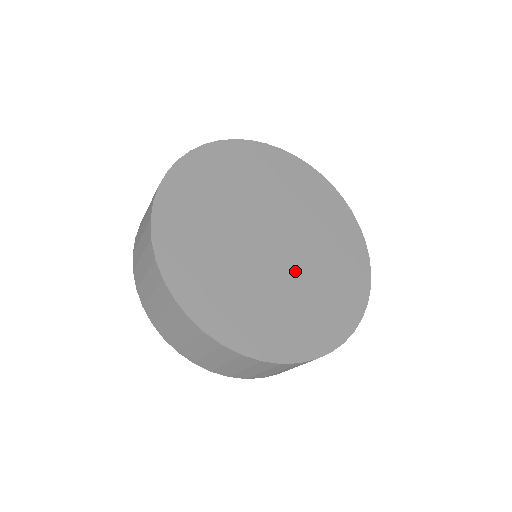
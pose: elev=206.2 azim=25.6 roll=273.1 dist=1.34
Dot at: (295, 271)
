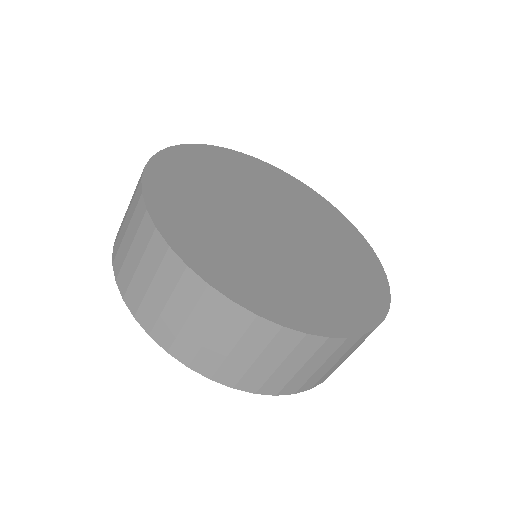
Dot at: (273, 249)
